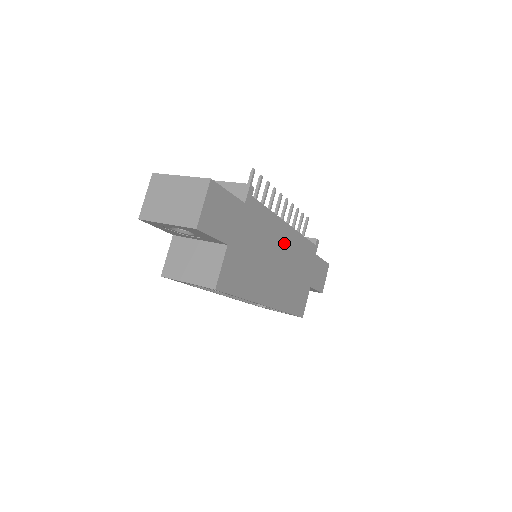
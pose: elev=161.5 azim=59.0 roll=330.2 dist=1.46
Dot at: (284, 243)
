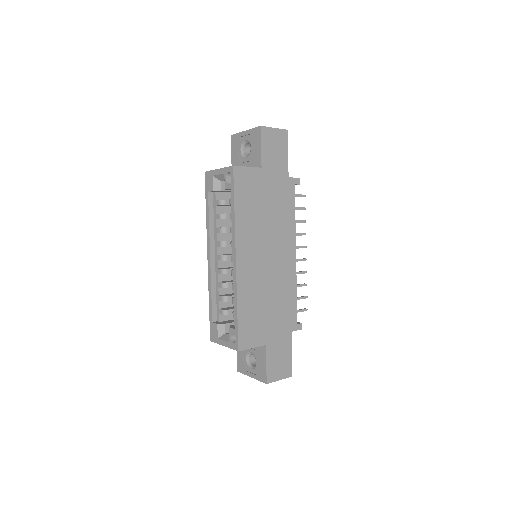
Dot at: (283, 257)
